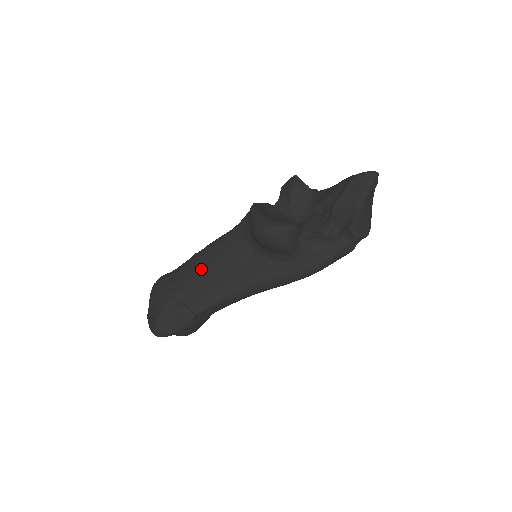
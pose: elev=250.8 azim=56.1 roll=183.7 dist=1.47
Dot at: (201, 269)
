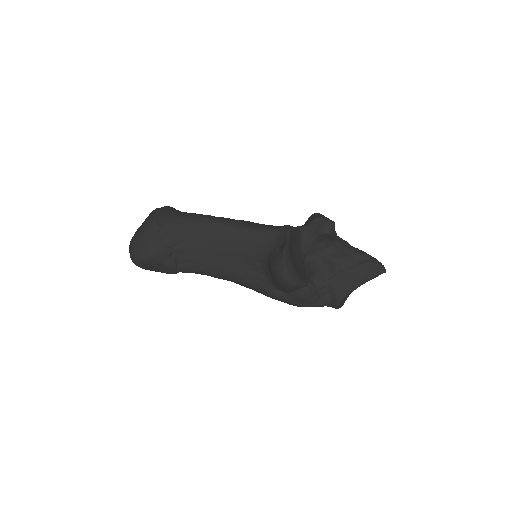
Dot at: (207, 242)
